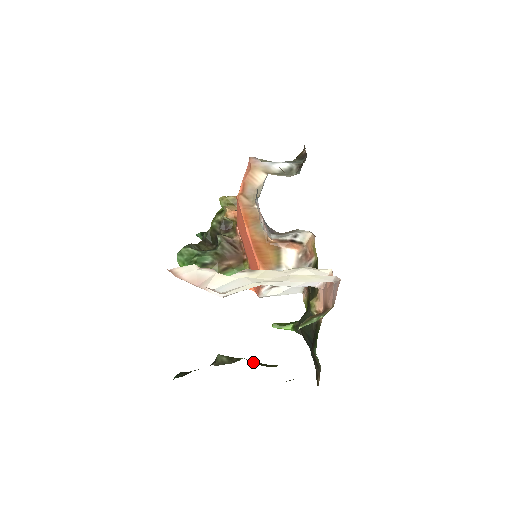
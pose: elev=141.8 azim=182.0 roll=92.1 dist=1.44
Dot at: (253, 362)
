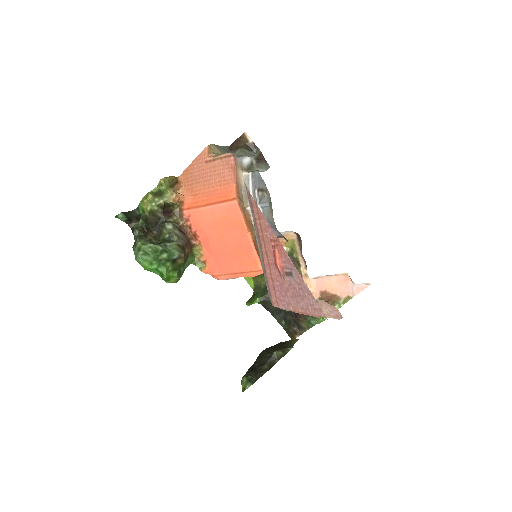
Dot at: occluded
